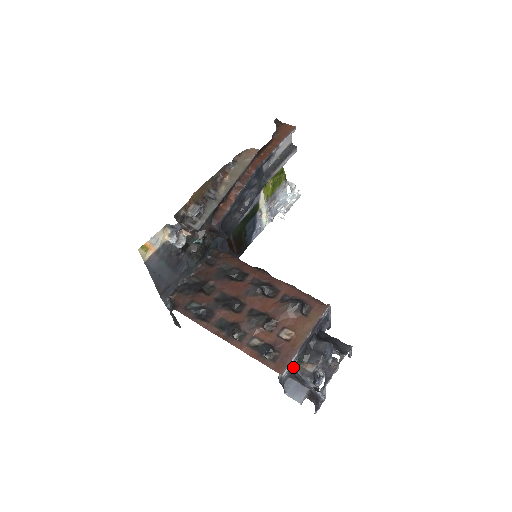
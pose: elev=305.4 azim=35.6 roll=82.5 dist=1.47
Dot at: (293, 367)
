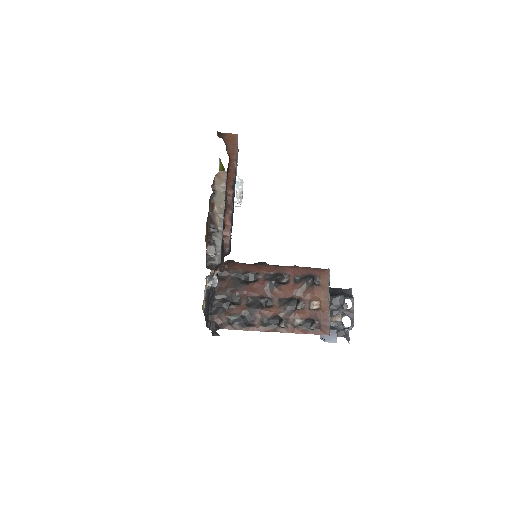
Dot at: occluded
